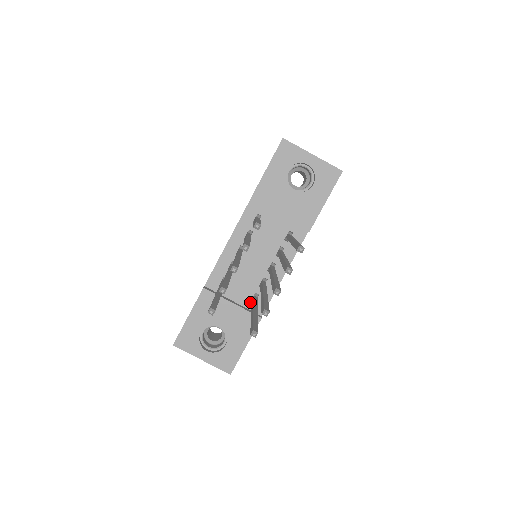
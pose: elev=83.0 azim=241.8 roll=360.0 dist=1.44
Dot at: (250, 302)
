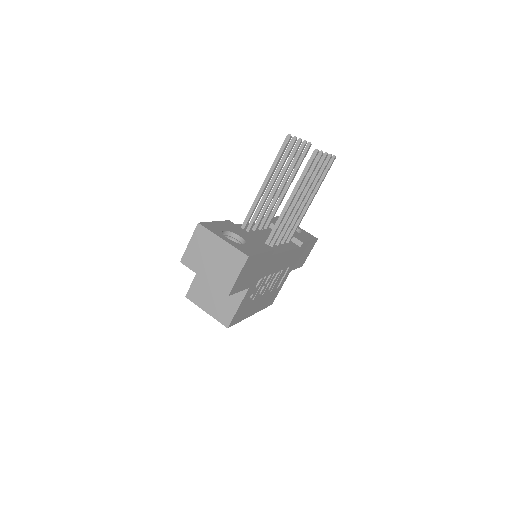
Dot at: occluded
